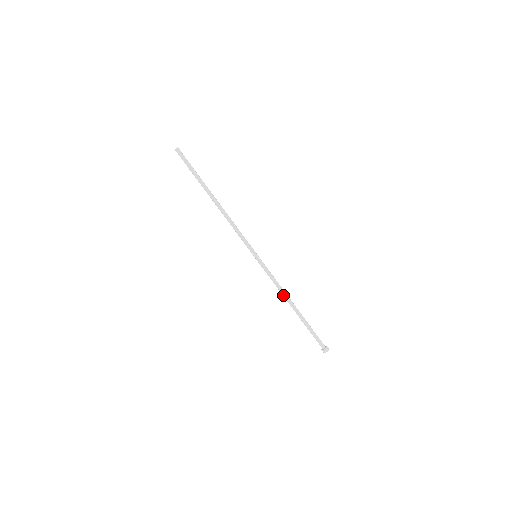
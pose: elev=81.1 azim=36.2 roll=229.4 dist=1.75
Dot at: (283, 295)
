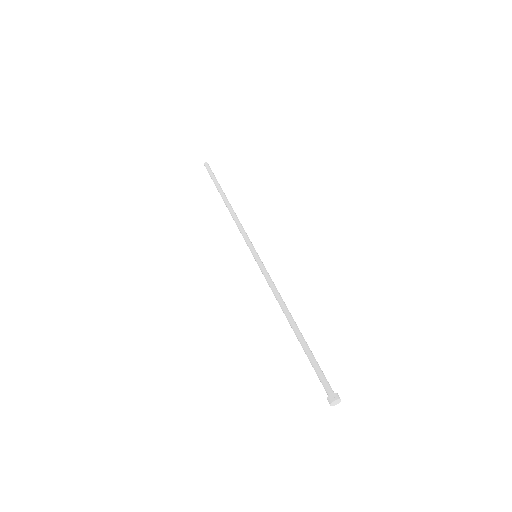
Dot at: (282, 302)
